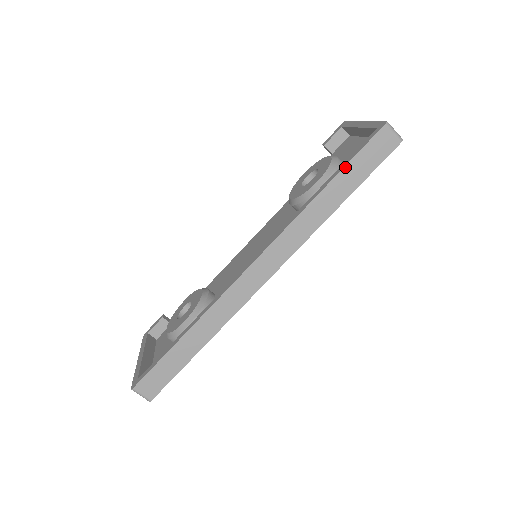
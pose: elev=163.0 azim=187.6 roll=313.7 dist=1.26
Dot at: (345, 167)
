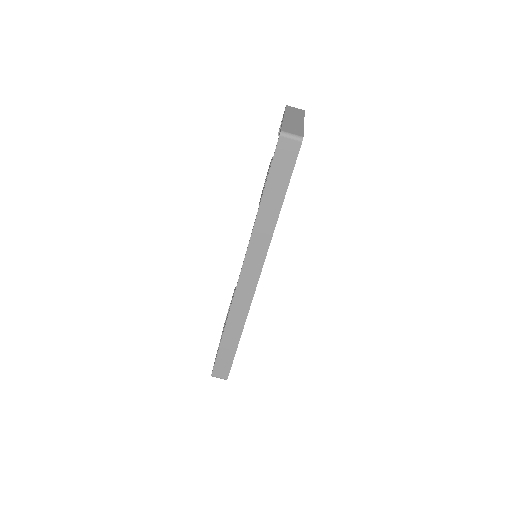
Dot at: (267, 183)
